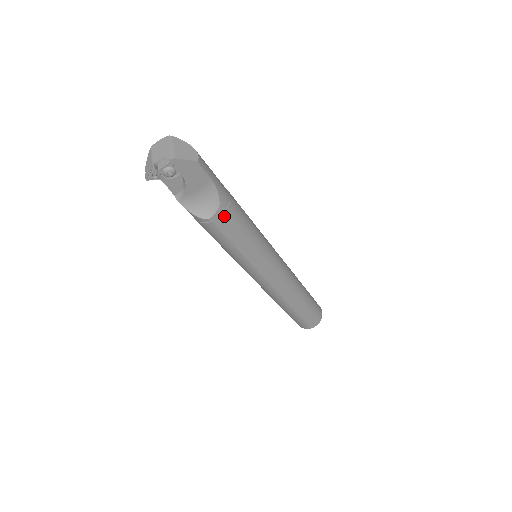
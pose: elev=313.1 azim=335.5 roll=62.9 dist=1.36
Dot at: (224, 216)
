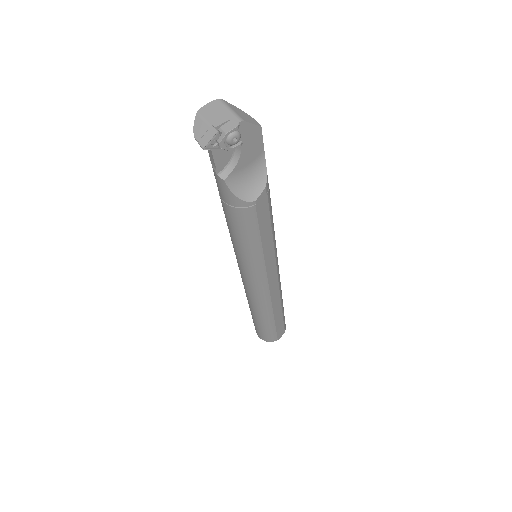
Dot at: (265, 199)
